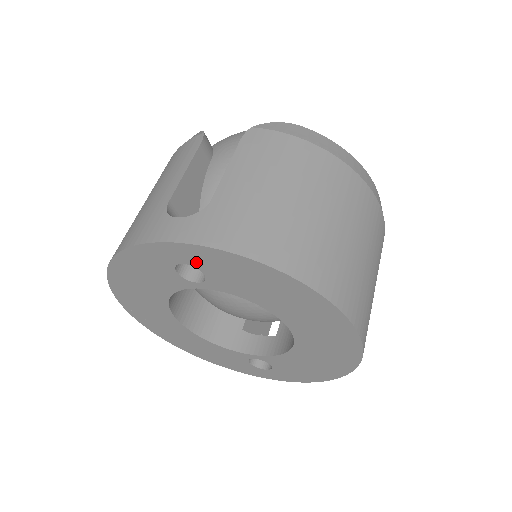
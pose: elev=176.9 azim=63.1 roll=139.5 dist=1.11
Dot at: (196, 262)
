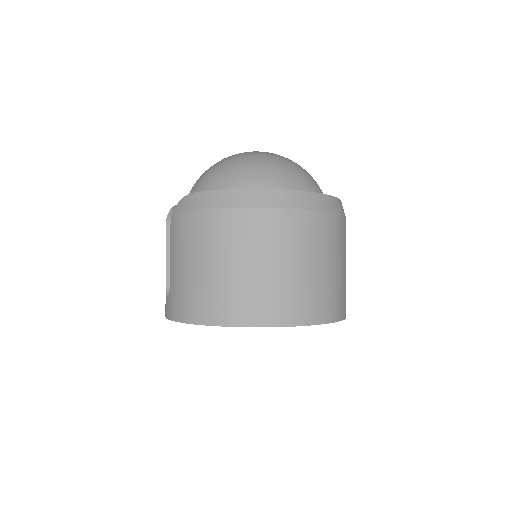
Dot at: occluded
